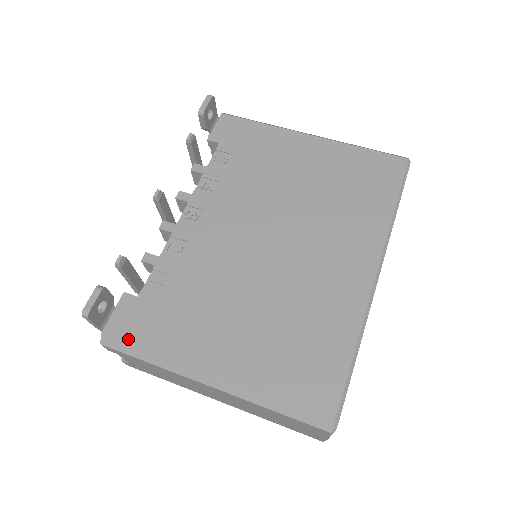
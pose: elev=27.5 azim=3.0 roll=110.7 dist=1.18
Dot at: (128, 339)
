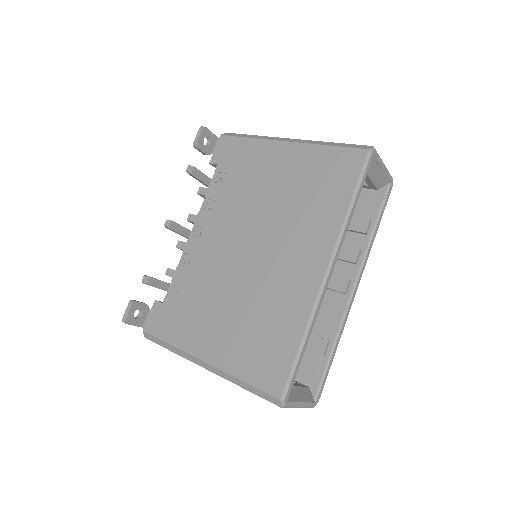
Dot at: (157, 335)
